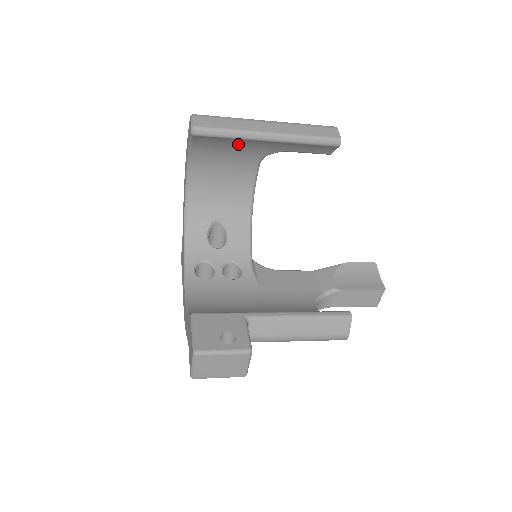
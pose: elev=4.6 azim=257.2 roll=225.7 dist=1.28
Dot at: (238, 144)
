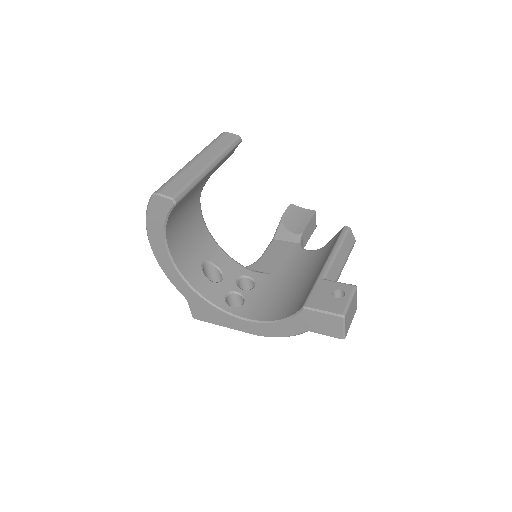
Dot at: (193, 190)
